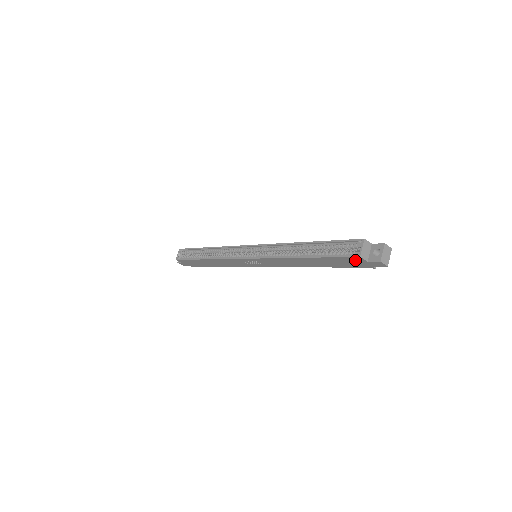
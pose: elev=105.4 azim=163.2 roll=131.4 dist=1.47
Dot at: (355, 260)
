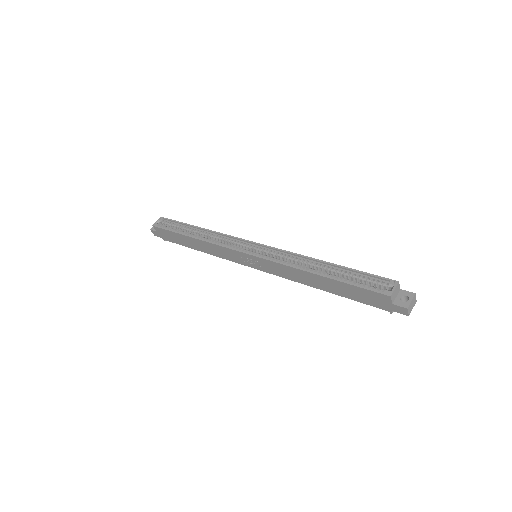
Dot at: (380, 298)
